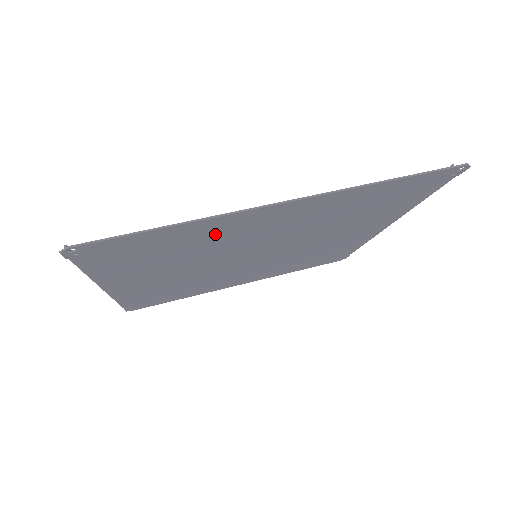
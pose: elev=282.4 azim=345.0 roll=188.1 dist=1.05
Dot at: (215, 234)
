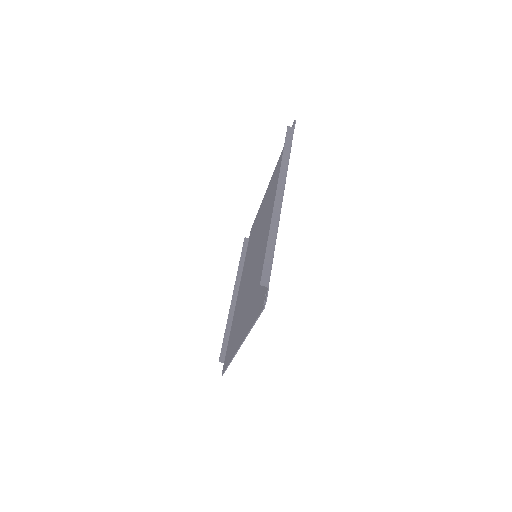
Dot at: occluded
